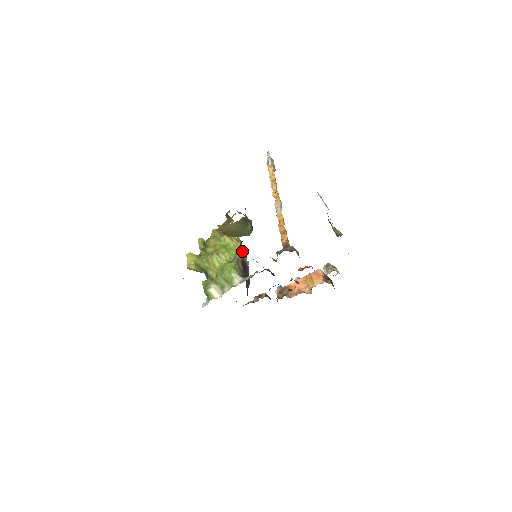
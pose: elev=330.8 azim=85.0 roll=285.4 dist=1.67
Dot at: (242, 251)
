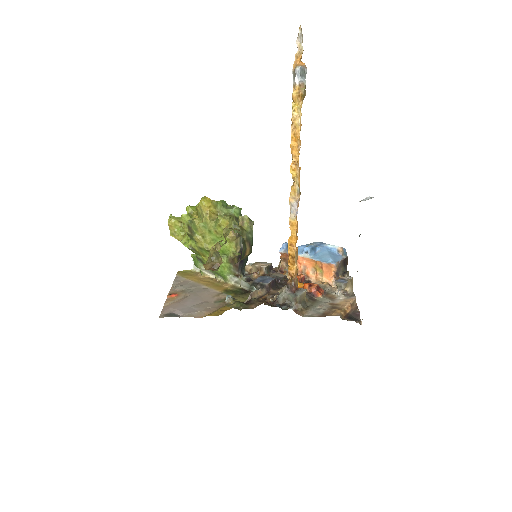
Dot at: (239, 237)
